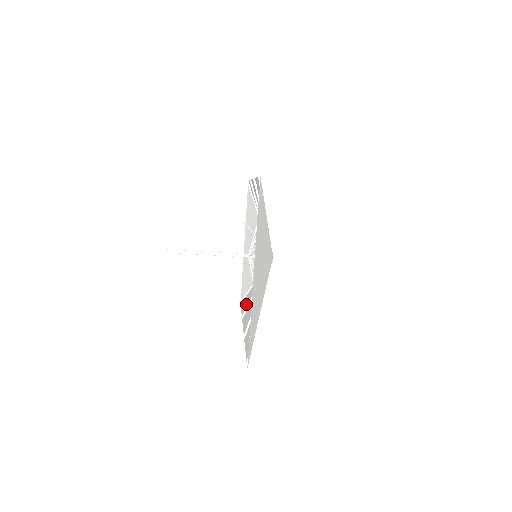
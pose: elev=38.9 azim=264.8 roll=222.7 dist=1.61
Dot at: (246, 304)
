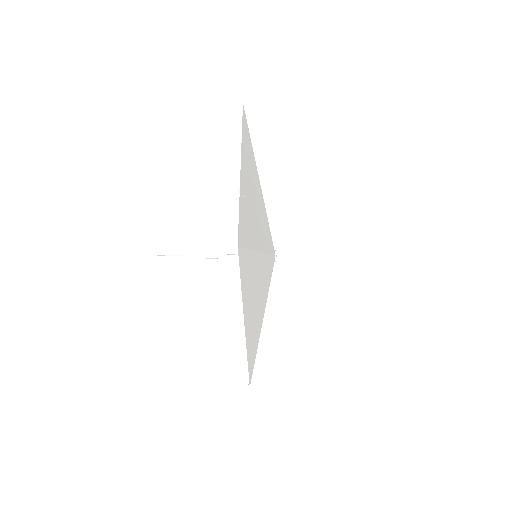
Dot at: (252, 347)
